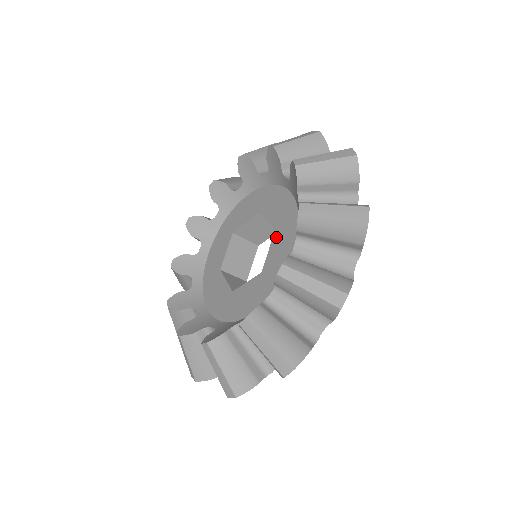
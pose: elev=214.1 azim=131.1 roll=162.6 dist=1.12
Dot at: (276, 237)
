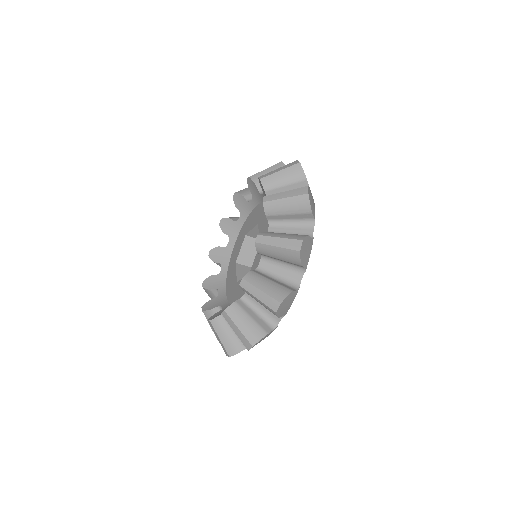
Dot at: occluded
